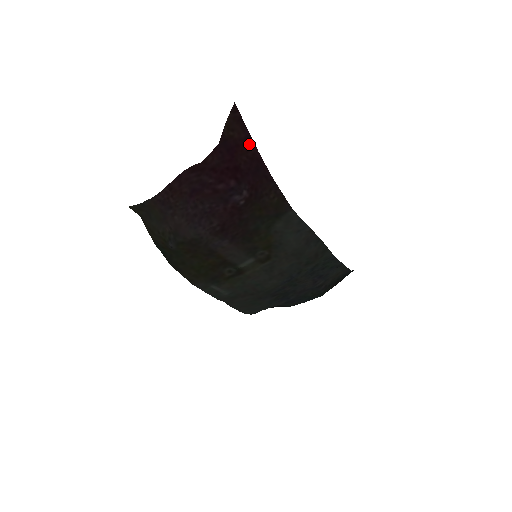
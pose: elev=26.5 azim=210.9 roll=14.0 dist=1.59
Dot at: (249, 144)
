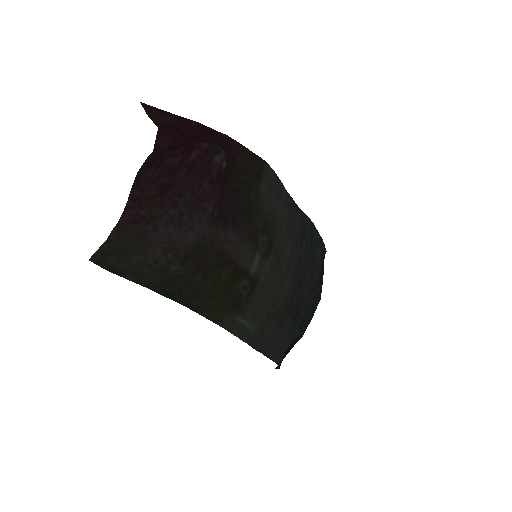
Dot at: (185, 121)
